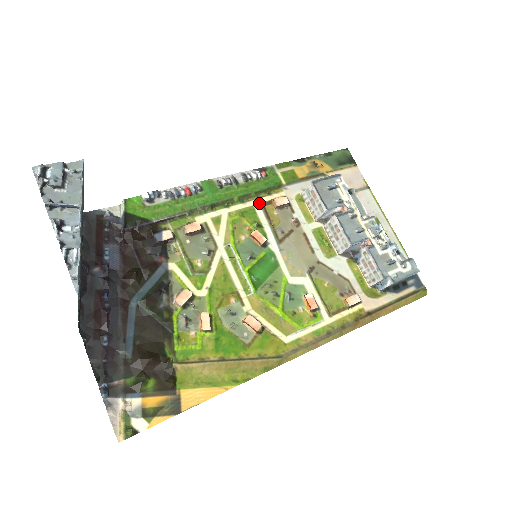
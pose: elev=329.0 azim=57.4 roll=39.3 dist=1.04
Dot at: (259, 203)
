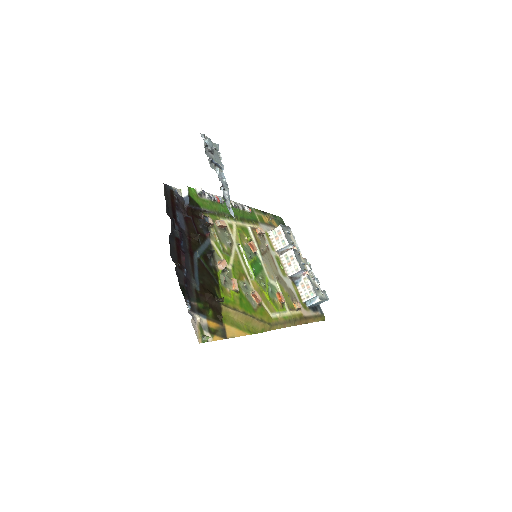
Dot at: (250, 226)
